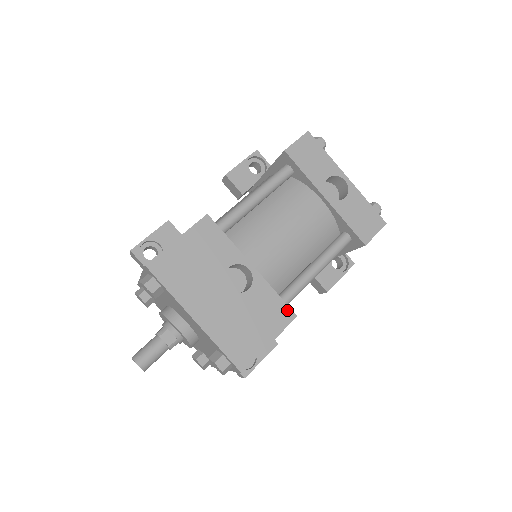
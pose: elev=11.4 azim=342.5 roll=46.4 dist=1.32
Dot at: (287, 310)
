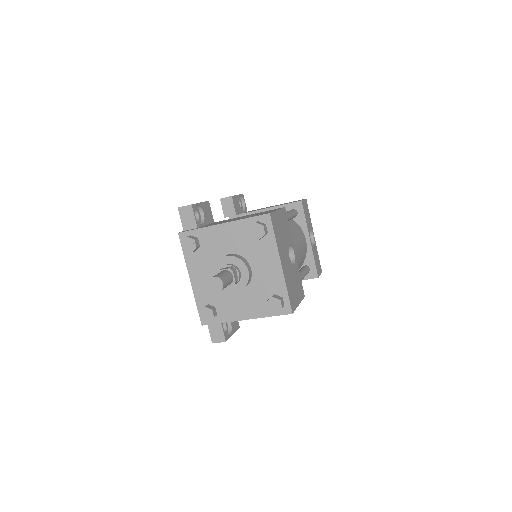
Dot at: (303, 290)
